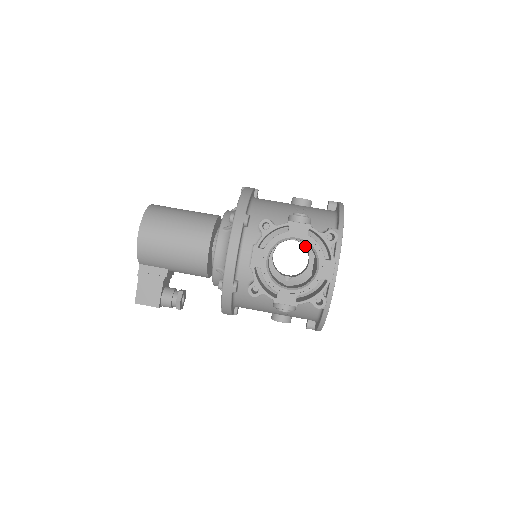
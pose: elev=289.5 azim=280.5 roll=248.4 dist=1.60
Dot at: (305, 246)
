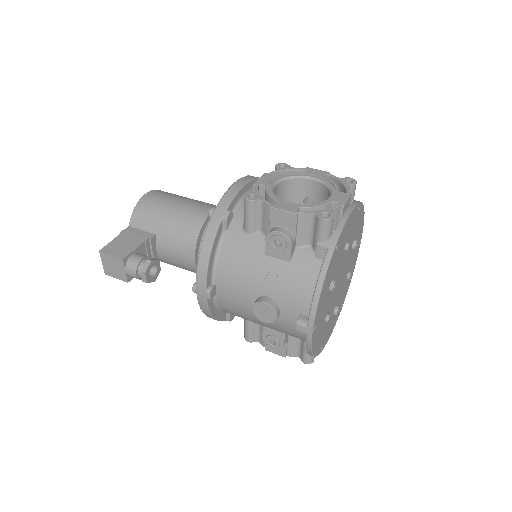
Dot at: occluded
